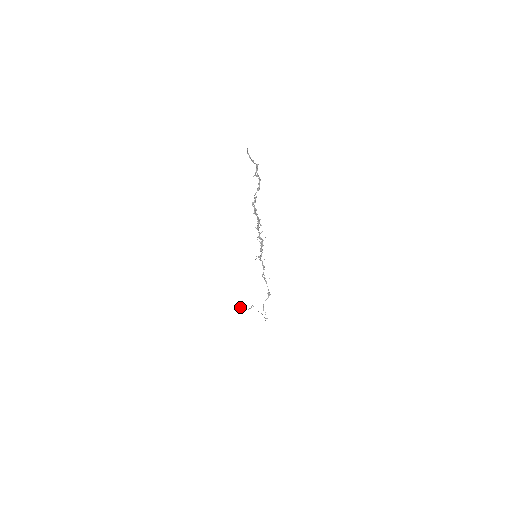
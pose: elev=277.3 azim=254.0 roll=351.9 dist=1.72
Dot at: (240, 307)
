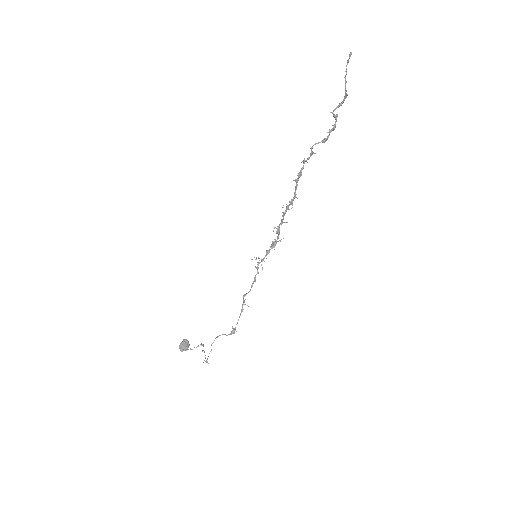
Dot at: (185, 340)
